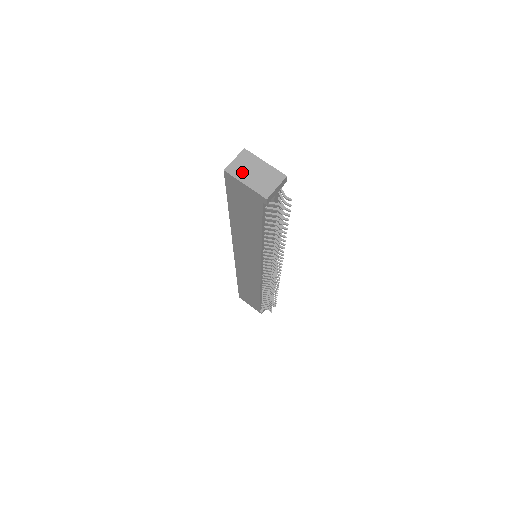
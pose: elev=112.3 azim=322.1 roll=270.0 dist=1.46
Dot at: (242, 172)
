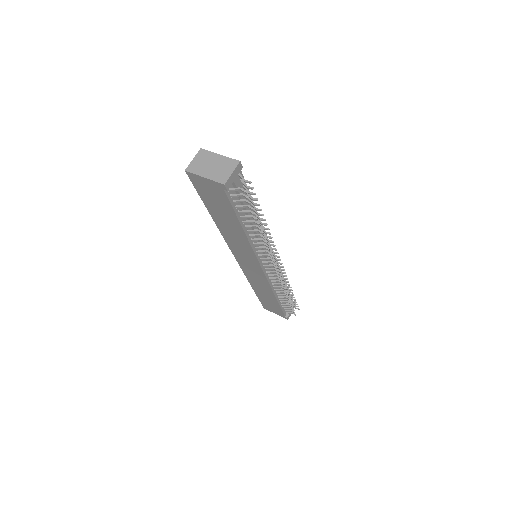
Dot at: (201, 168)
